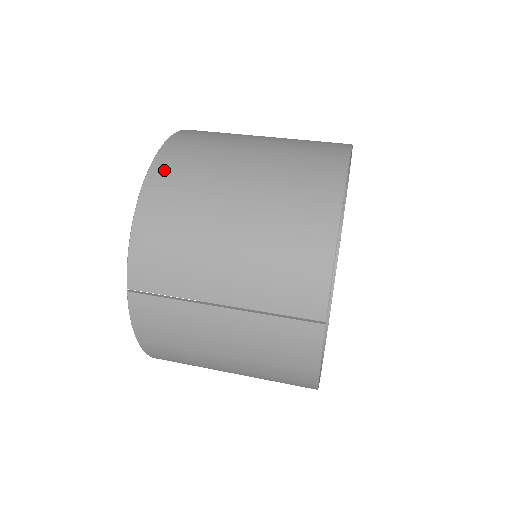
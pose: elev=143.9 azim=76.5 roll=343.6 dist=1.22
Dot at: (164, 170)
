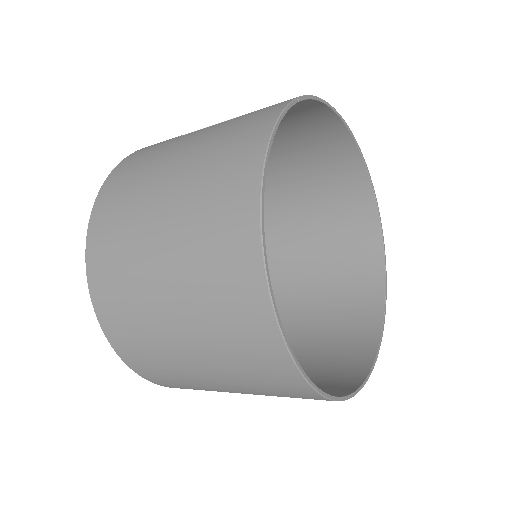
Dot at: occluded
